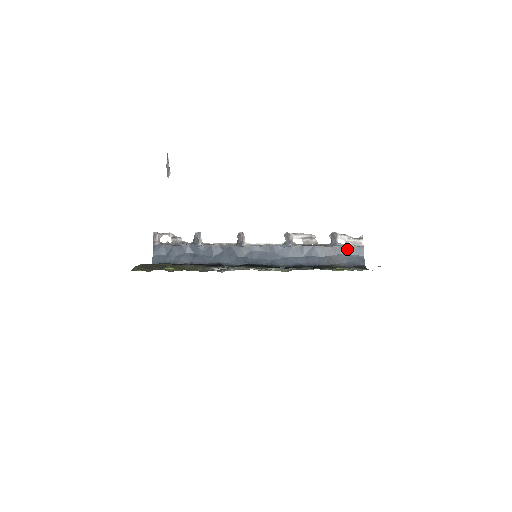
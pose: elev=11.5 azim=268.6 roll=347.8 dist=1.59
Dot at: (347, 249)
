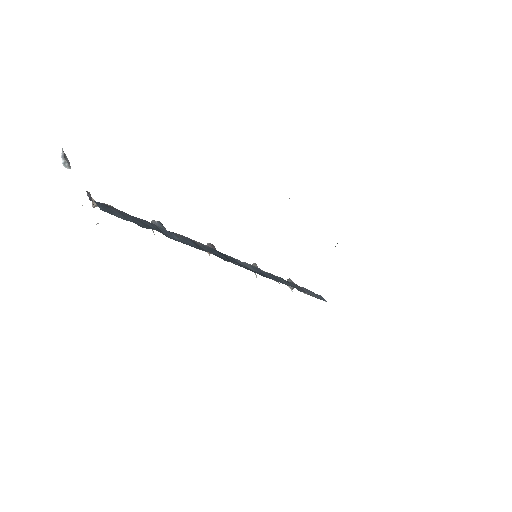
Dot at: (311, 292)
